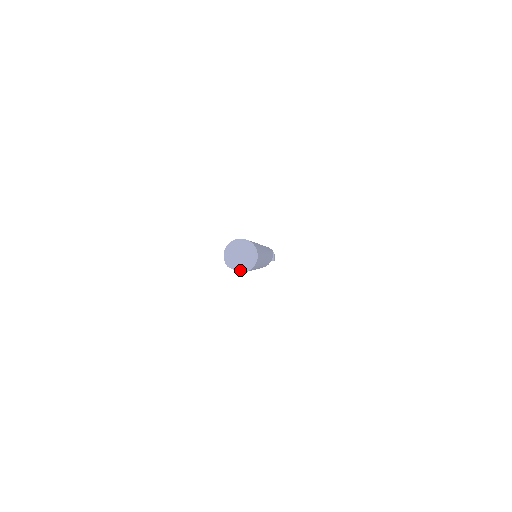
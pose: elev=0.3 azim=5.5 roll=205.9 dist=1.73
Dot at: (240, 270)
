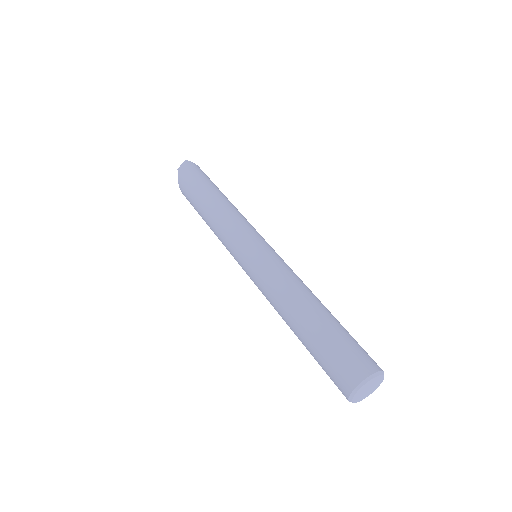
Dot at: (359, 401)
